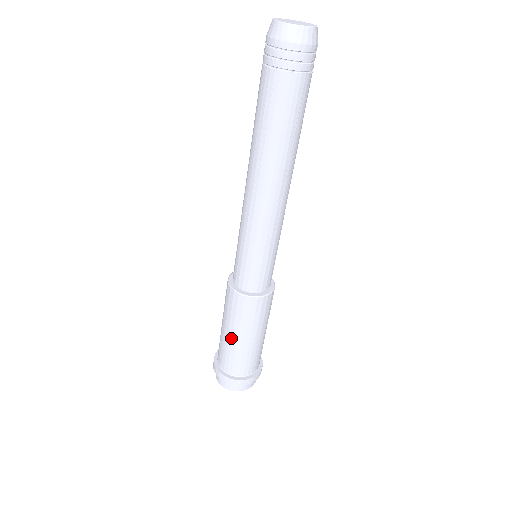
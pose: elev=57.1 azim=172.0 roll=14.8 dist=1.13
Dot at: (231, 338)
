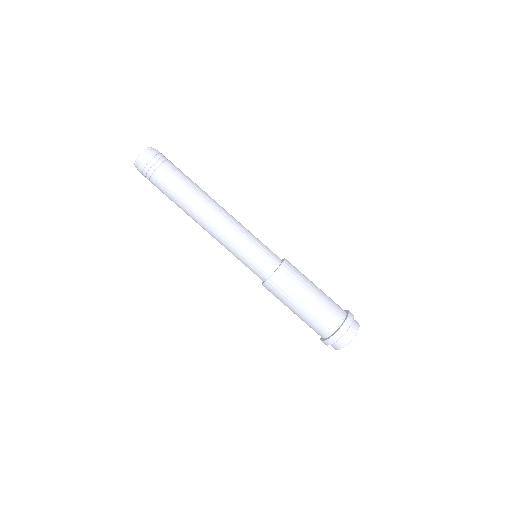
Dot at: (302, 308)
